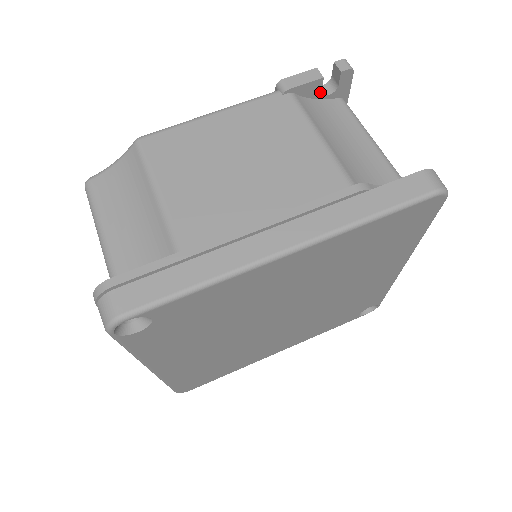
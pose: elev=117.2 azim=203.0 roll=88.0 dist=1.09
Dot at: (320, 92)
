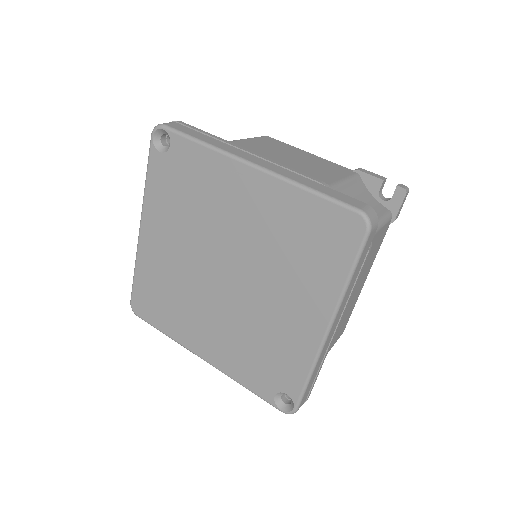
Dot at: (378, 192)
